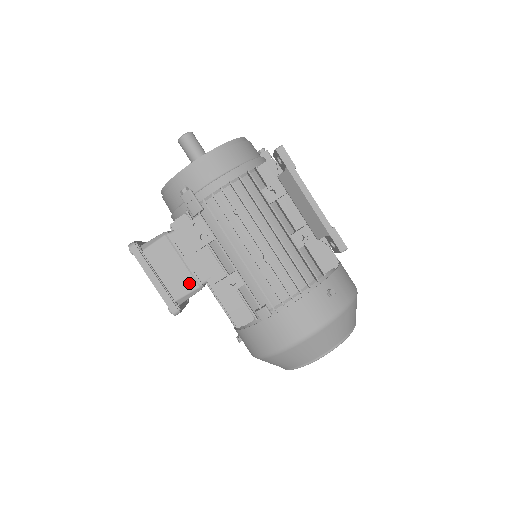
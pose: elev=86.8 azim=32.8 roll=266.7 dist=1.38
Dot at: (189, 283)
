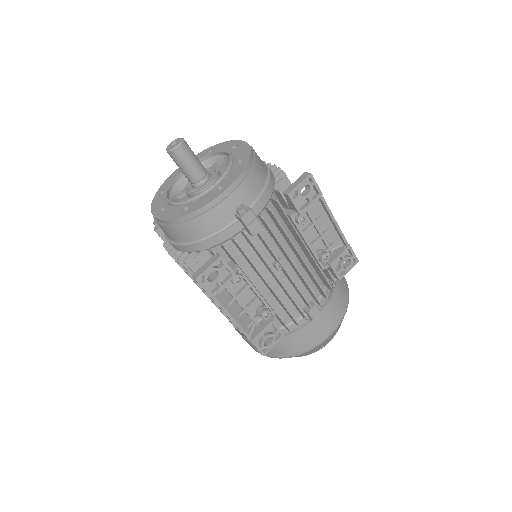
Dot at: occluded
